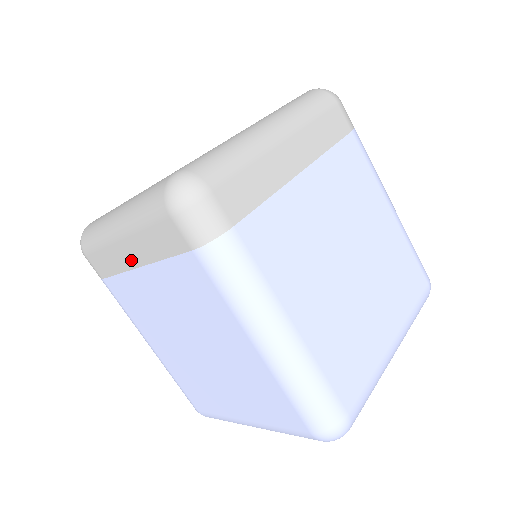
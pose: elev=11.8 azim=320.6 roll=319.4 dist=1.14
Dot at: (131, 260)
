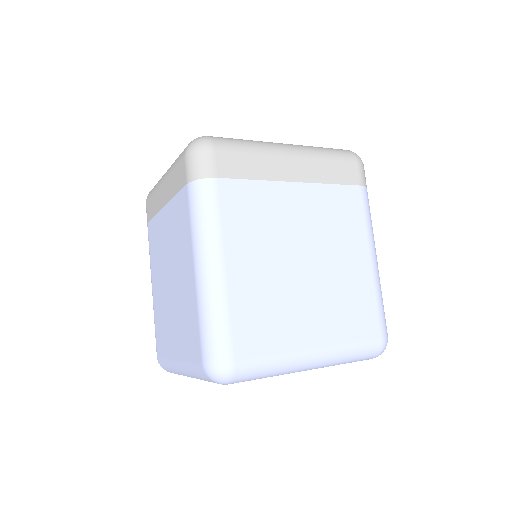
Dot at: (162, 201)
